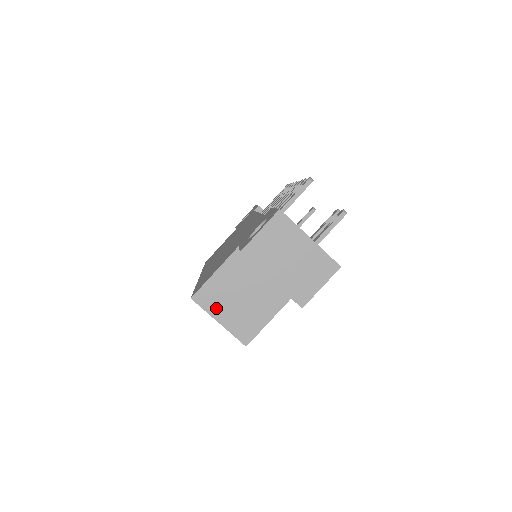
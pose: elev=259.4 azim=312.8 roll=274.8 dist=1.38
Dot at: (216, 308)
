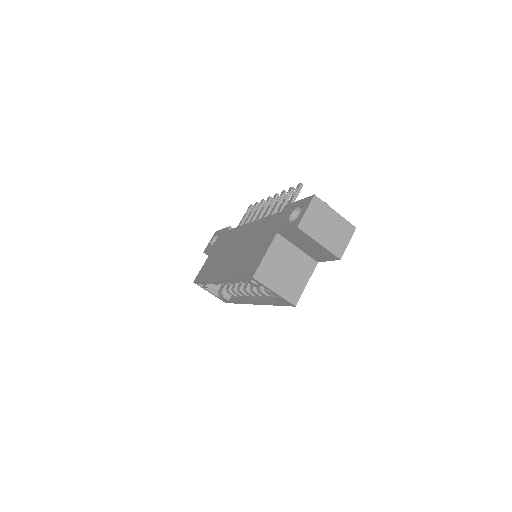
Dot at: (271, 281)
